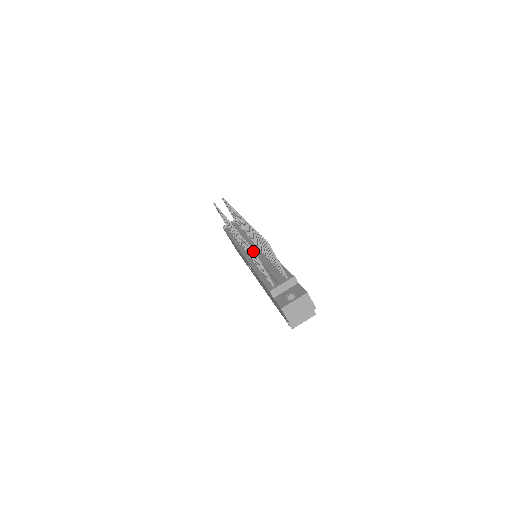
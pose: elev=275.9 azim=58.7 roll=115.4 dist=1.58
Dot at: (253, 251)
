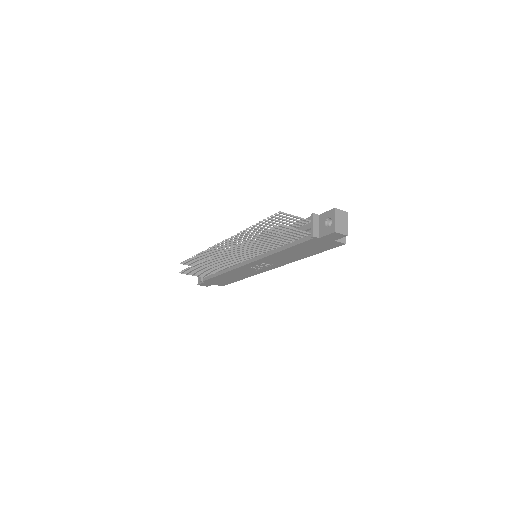
Dot at: (279, 225)
